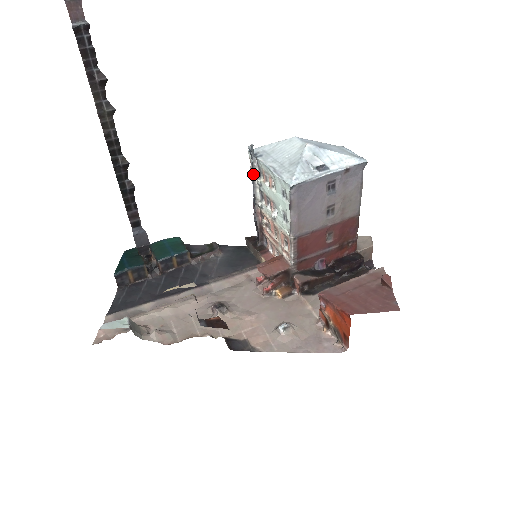
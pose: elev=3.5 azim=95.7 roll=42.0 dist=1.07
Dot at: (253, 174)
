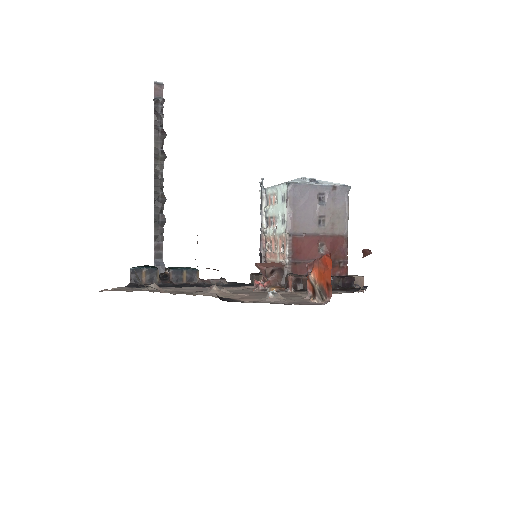
Dot at: (261, 203)
